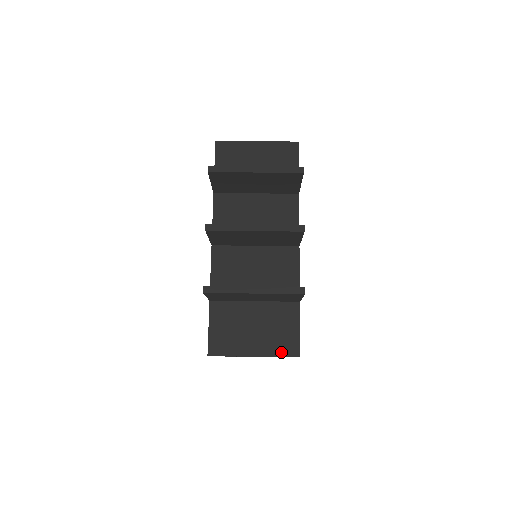
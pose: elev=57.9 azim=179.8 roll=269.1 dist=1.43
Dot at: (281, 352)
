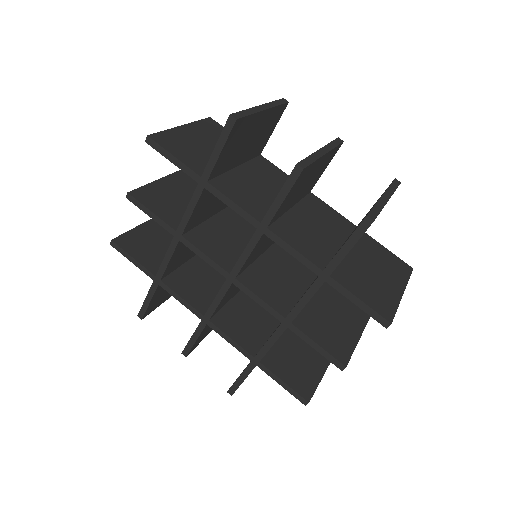
Dot at: occluded
